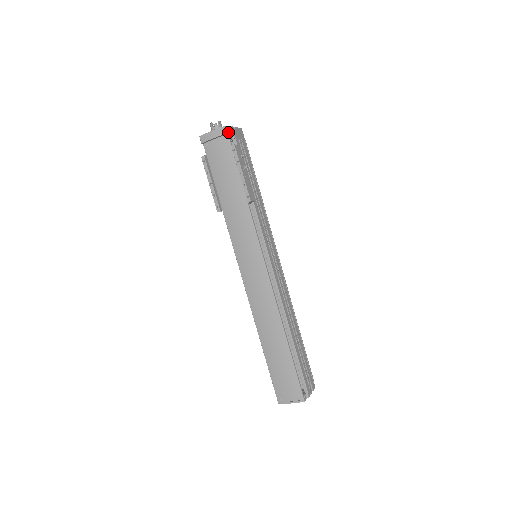
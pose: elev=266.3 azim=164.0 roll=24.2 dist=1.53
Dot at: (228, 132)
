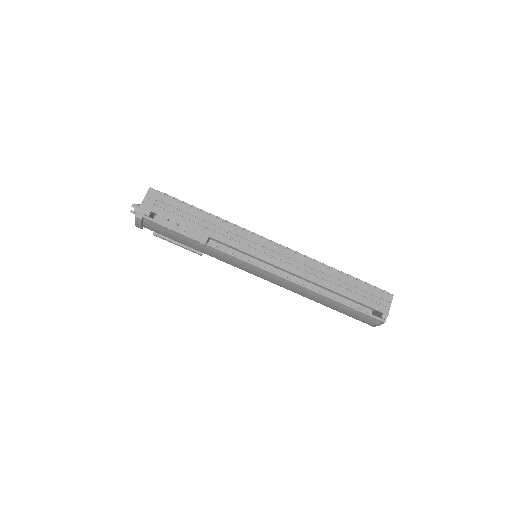
Dot at: (142, 215)
